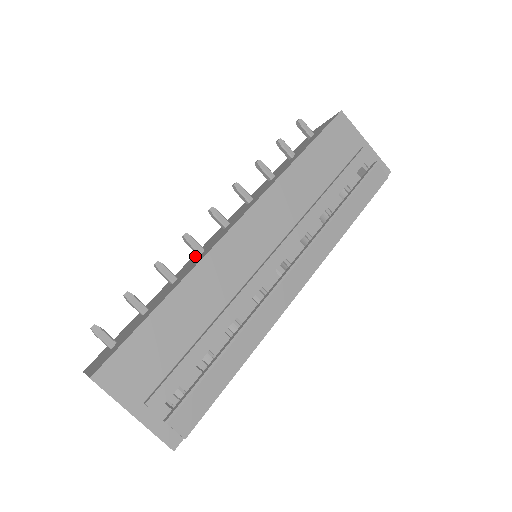
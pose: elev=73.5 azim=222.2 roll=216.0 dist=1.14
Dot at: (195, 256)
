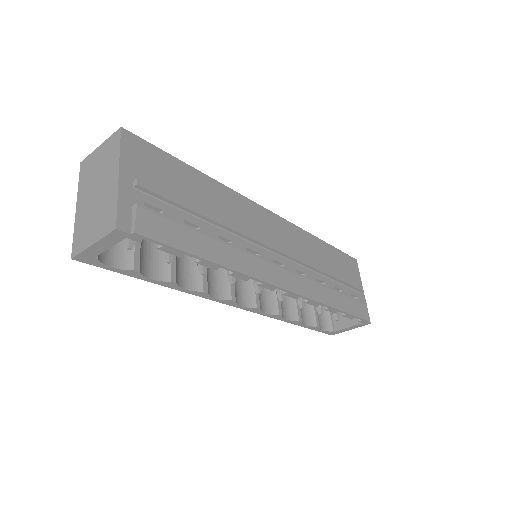
Dot at: occluded
